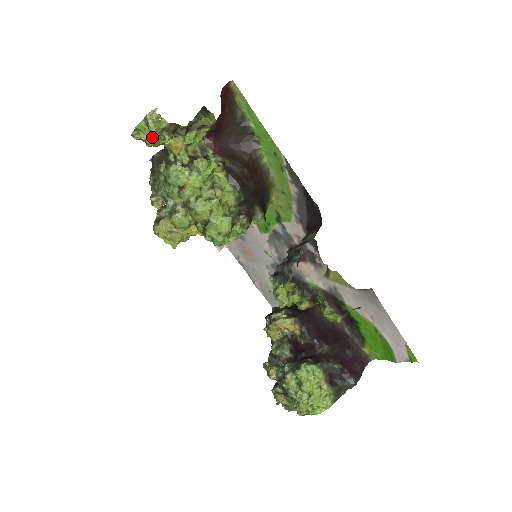
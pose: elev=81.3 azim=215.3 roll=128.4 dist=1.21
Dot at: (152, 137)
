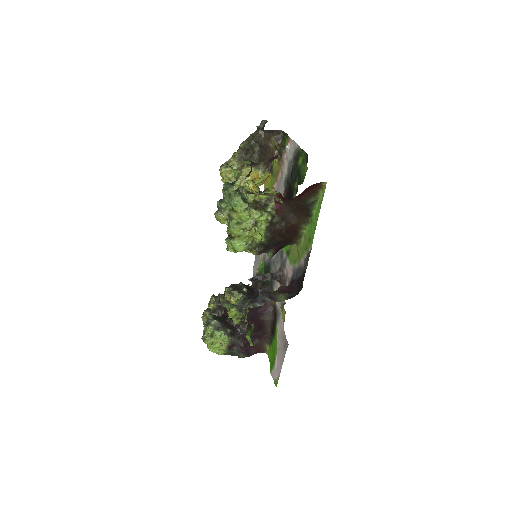
Dot at: occluded
